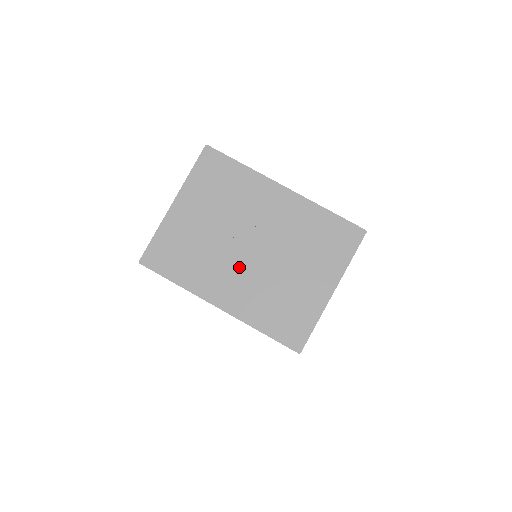
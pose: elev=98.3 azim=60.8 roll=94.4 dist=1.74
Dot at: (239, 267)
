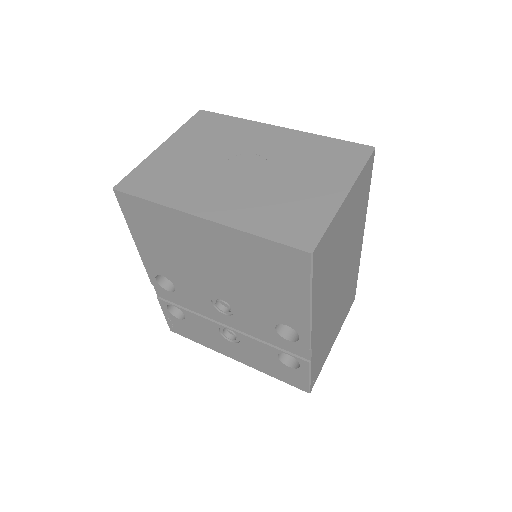
Dot at: (230, 183)
